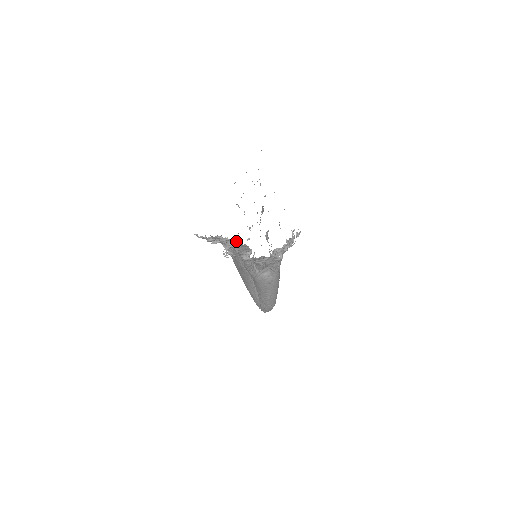
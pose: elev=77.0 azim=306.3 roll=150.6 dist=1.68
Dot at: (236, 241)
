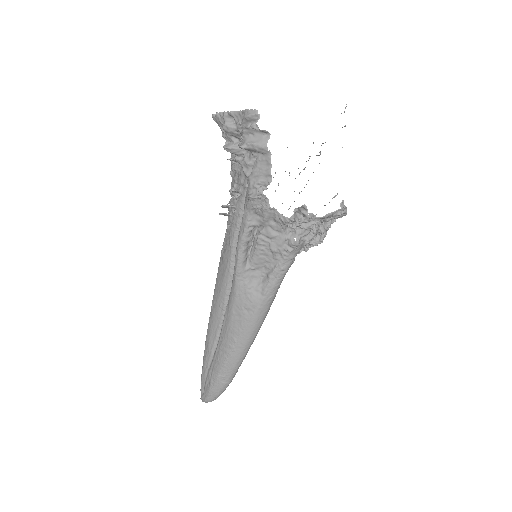
Dot at: (263, 137)
